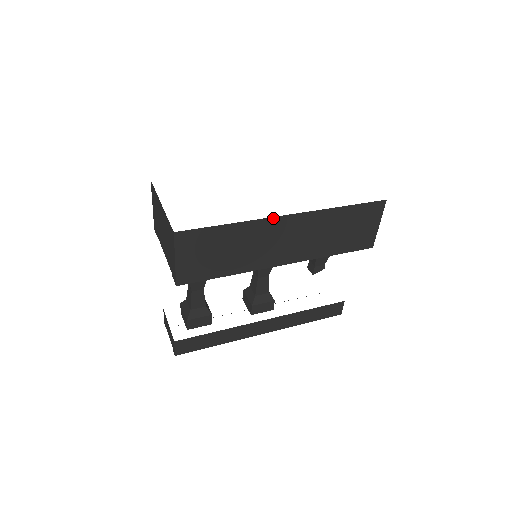
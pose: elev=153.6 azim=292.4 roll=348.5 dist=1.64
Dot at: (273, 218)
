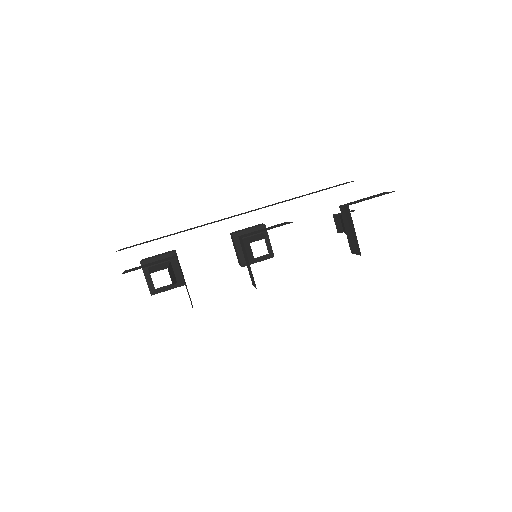
Dot at: occluded
